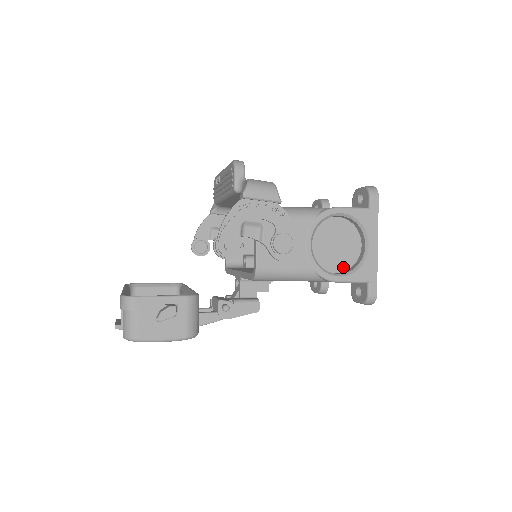
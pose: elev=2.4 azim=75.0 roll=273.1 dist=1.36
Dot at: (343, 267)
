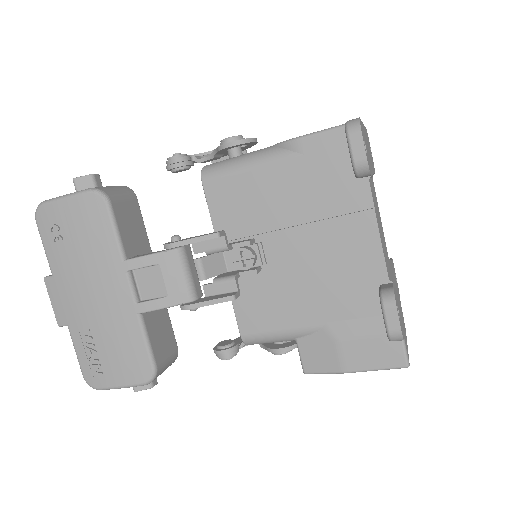
Dot at: occluded
